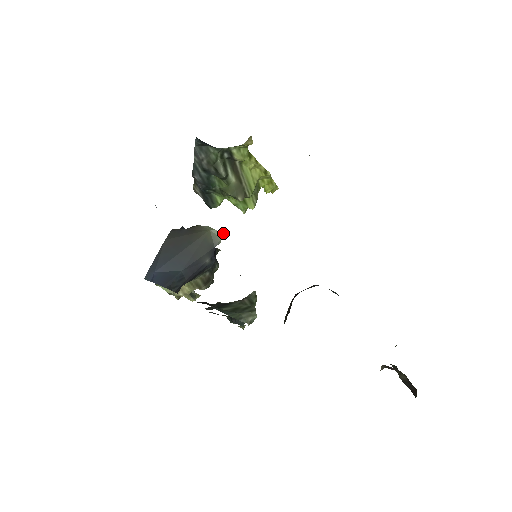
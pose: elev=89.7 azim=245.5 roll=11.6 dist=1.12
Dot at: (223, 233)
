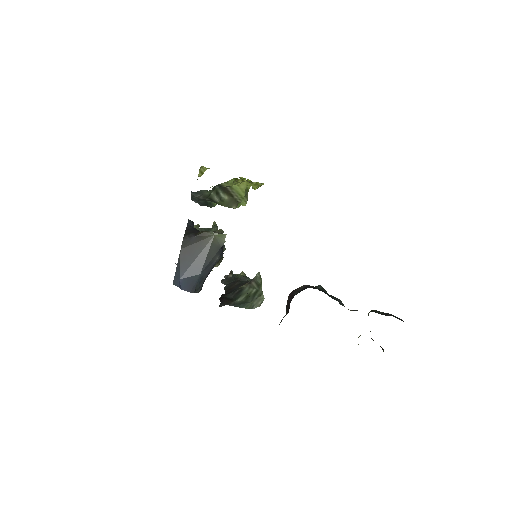
Dot at: (225, 234)
